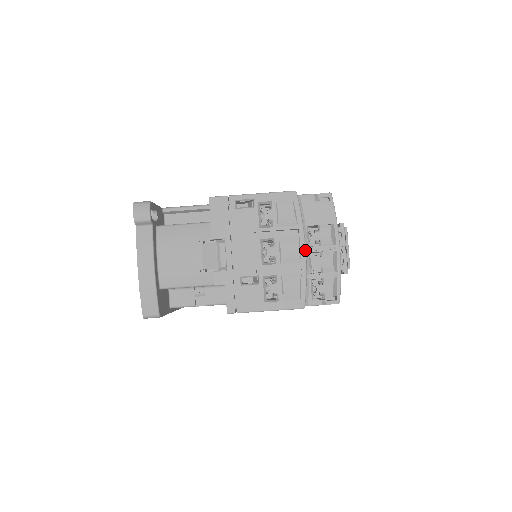
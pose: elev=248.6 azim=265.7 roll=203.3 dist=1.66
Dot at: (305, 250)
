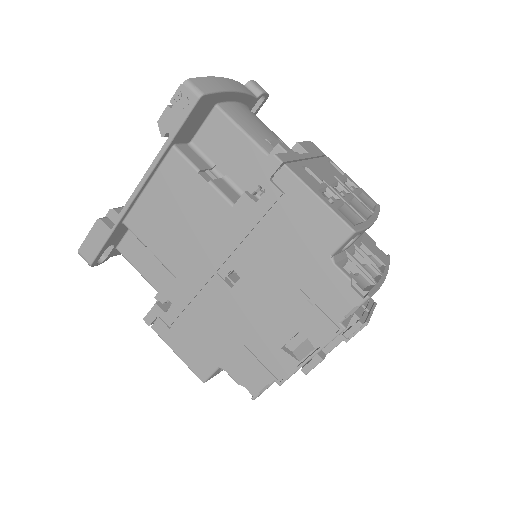
Dot at: (374, 221)
